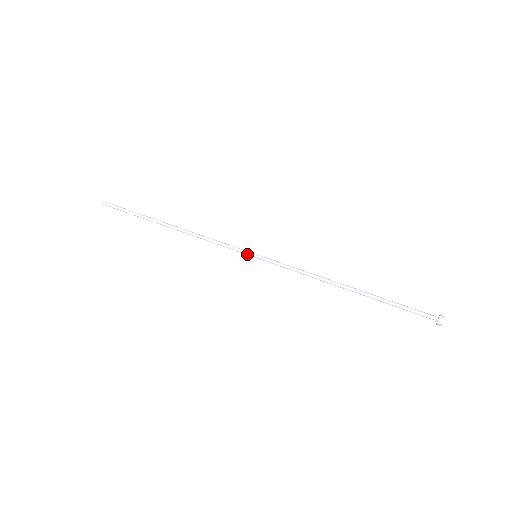
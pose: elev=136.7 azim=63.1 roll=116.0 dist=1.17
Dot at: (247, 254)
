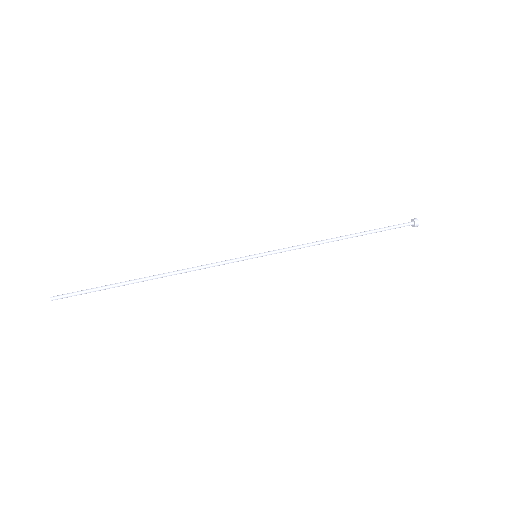
Dot at: occluded
